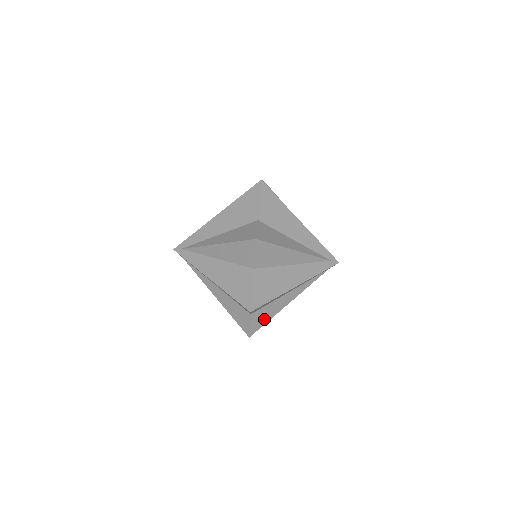
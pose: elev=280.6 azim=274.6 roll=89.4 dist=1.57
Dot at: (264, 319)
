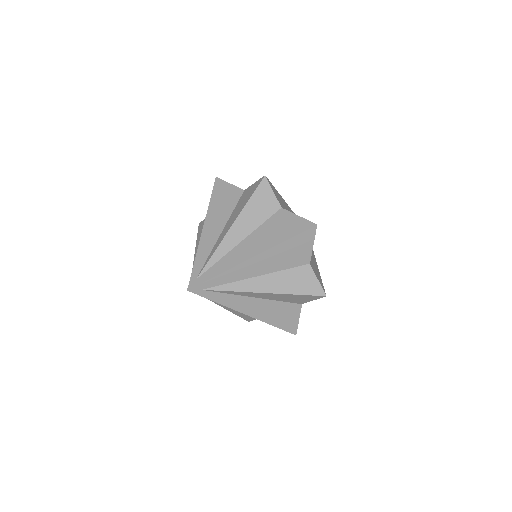
Dot at: (318, 276)
